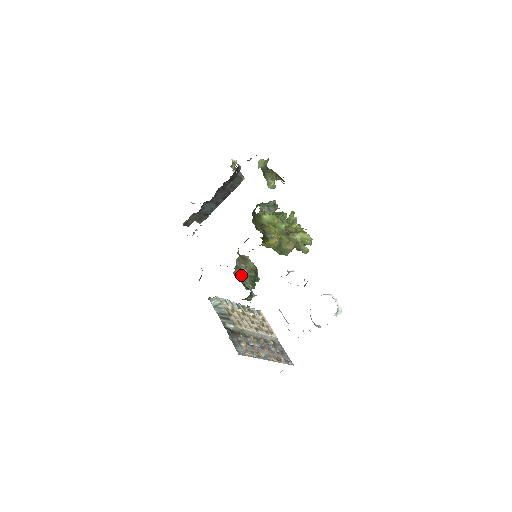
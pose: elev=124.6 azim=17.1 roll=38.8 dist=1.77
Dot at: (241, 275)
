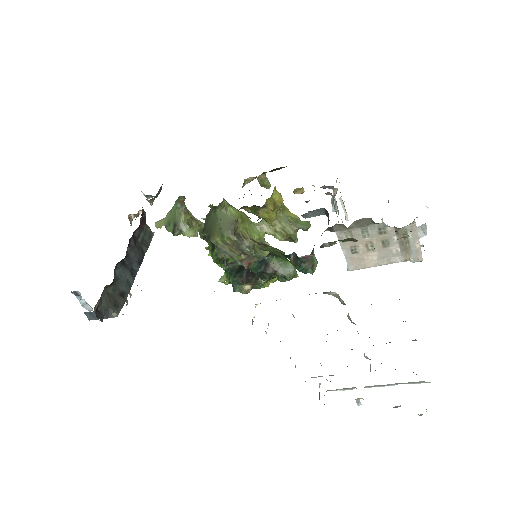
Dot at: (270, 252)
